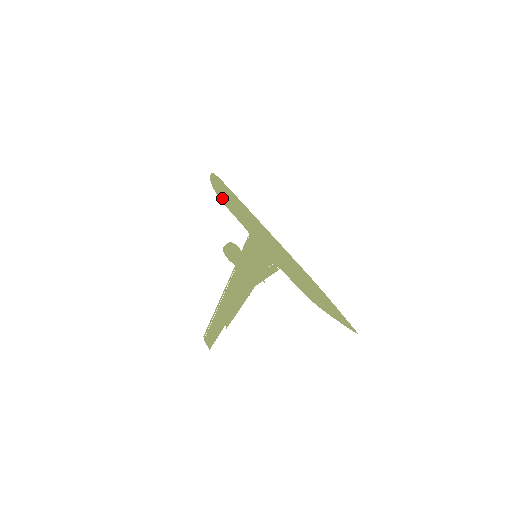
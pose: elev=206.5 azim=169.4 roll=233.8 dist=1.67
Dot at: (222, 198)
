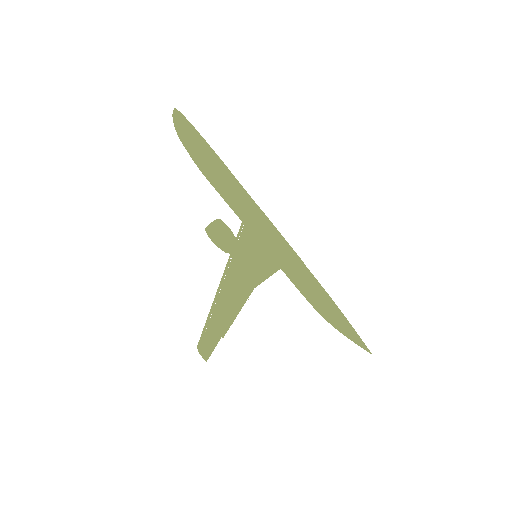
Dot at: (200, 170)
